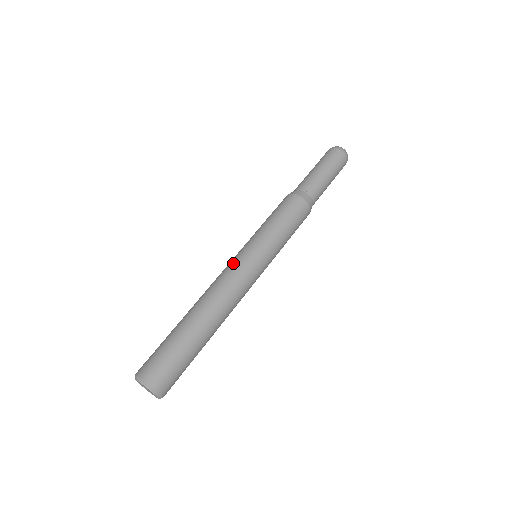
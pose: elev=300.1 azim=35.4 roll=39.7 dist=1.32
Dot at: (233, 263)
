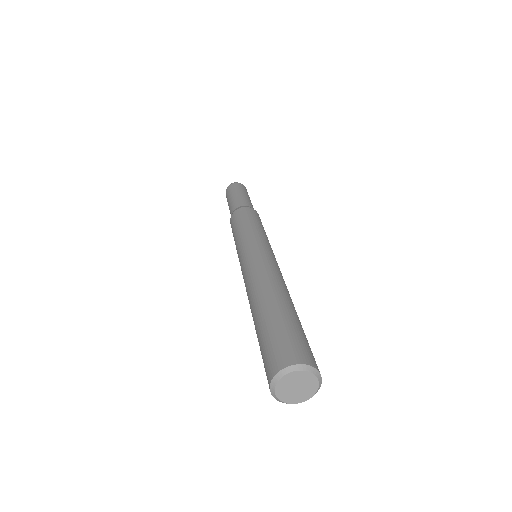
Dot at: (253, 255)
